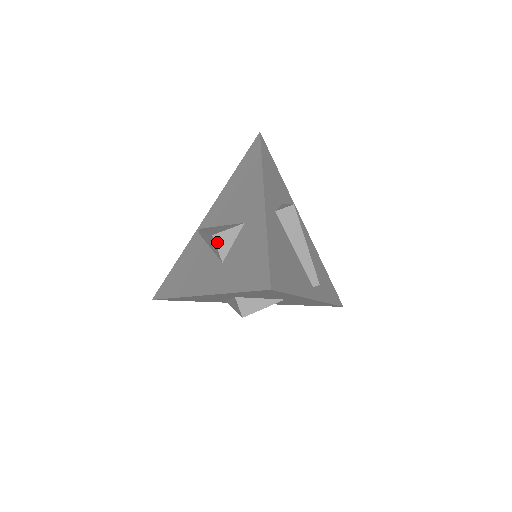
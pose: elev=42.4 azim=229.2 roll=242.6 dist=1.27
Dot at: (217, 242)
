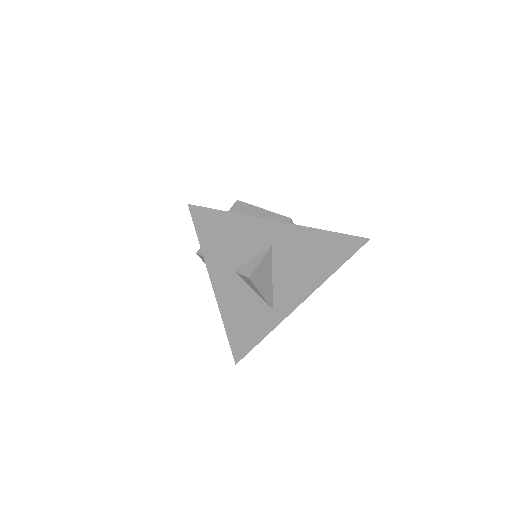
Dot at: (201, 254)
